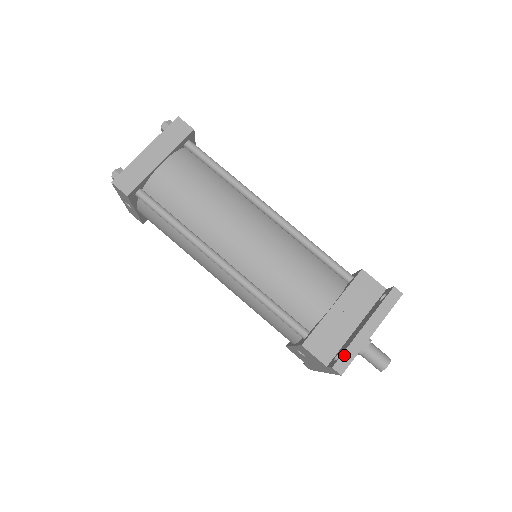
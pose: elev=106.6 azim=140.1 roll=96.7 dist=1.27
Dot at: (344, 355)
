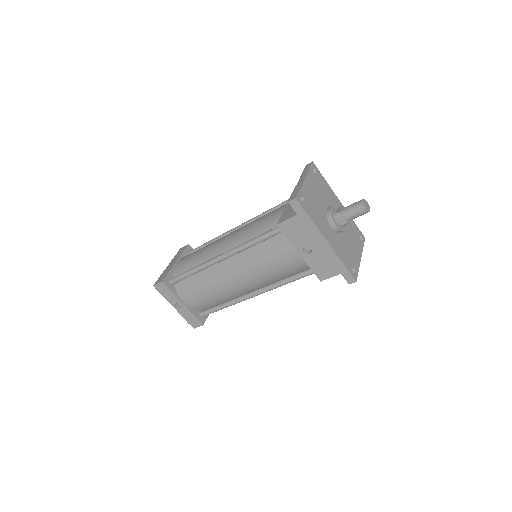
Dot at: (292, 195)
